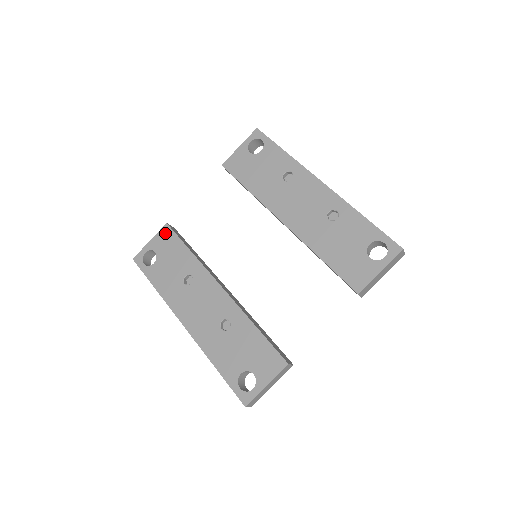
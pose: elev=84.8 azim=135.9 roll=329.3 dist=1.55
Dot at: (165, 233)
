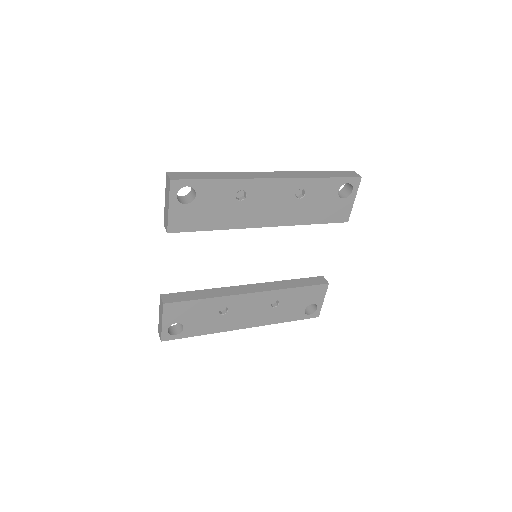
Dot at: (170, 309)
